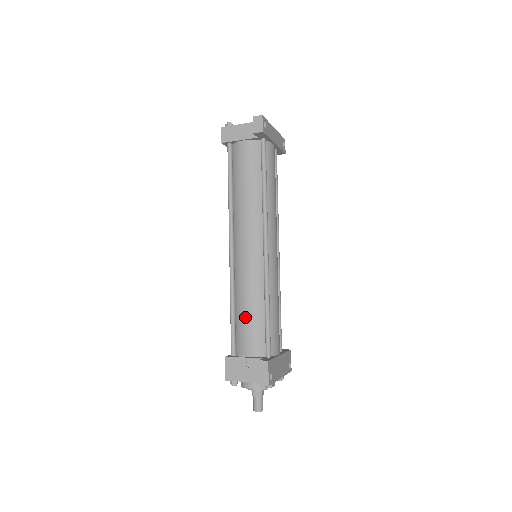
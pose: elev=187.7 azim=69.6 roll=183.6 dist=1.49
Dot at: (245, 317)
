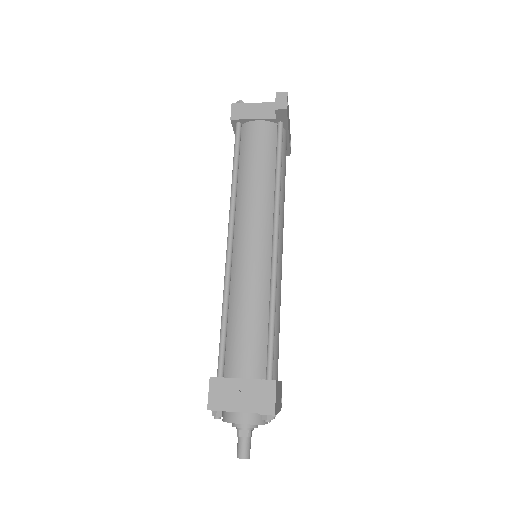
Dot at: (243, 325)
